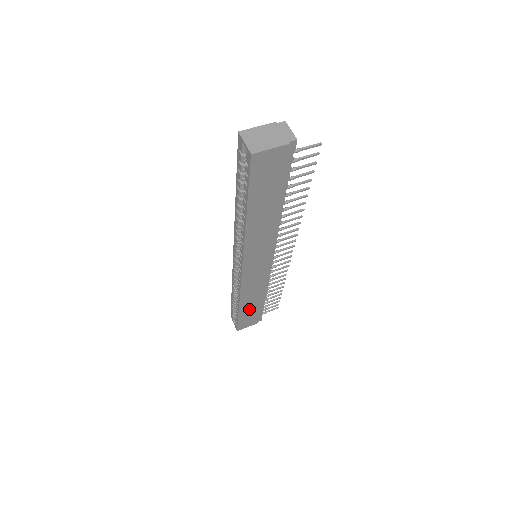
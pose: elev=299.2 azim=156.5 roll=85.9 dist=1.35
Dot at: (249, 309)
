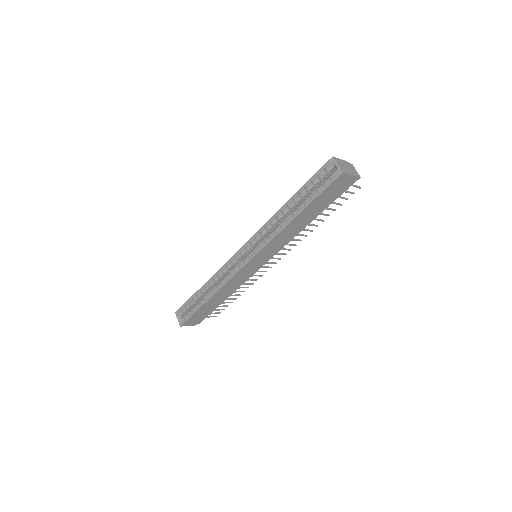
Dot at: (210, 305)
